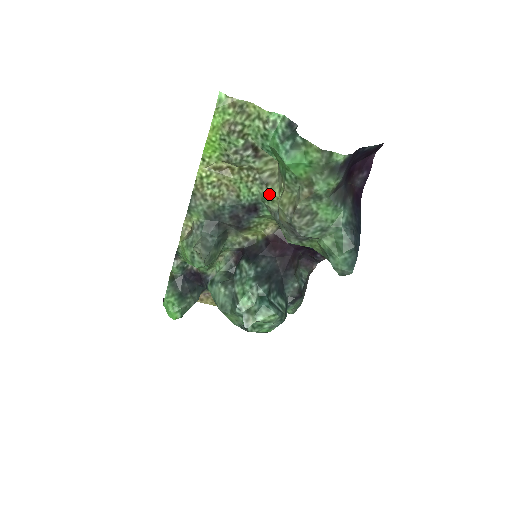
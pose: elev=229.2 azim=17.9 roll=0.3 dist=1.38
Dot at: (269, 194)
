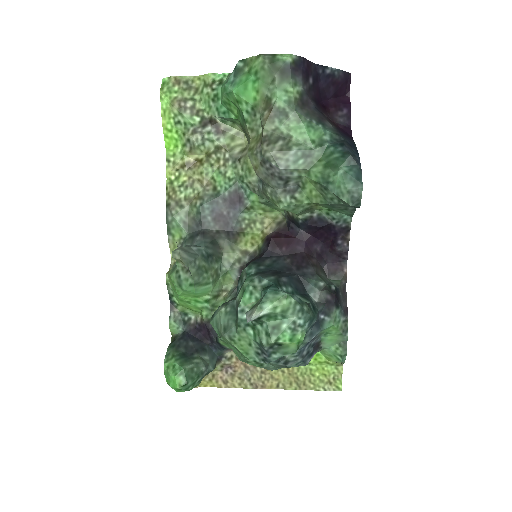
Dot at: (244, 166)
